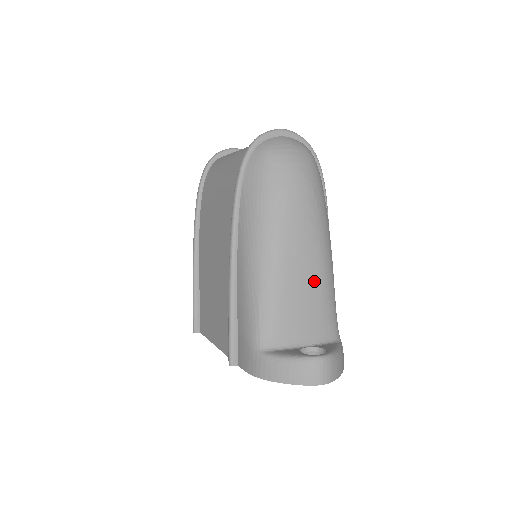
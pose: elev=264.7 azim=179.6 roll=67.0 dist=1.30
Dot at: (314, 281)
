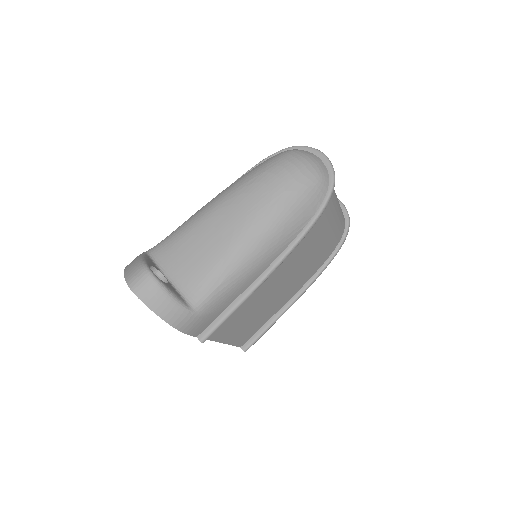
Dot at: (219, 245)
